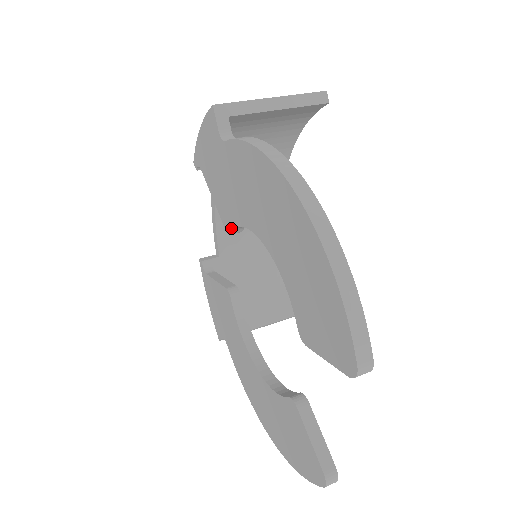
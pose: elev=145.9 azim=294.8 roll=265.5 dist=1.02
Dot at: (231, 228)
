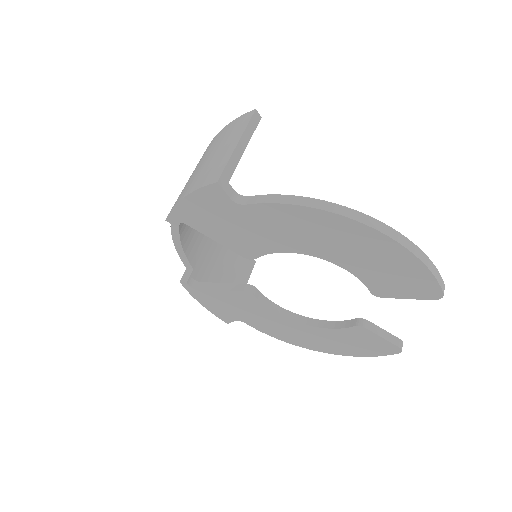
Dot at: (257, 256)
